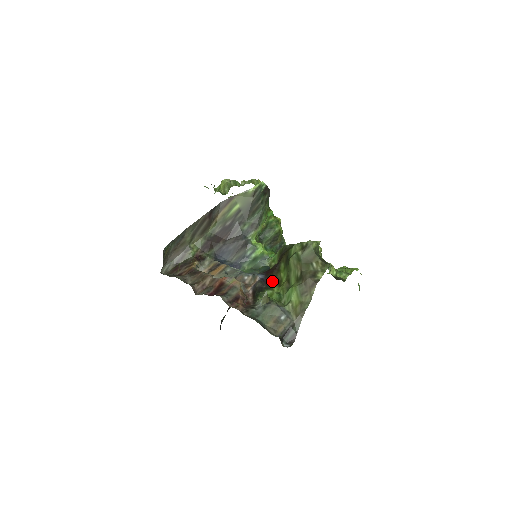
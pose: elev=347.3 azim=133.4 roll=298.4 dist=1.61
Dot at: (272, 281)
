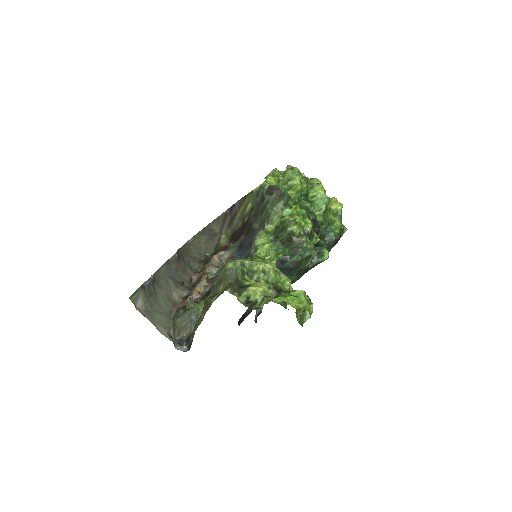
Dot at: occluded
